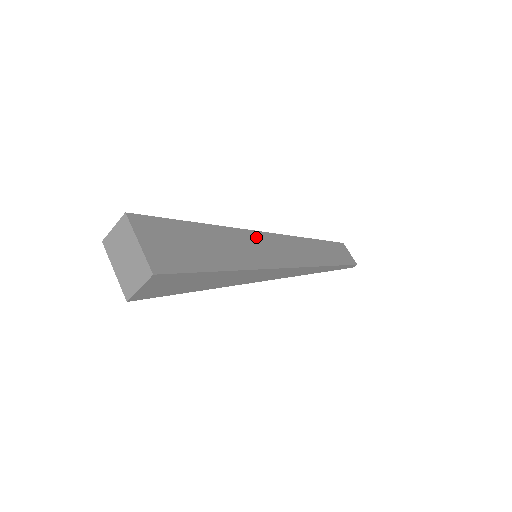
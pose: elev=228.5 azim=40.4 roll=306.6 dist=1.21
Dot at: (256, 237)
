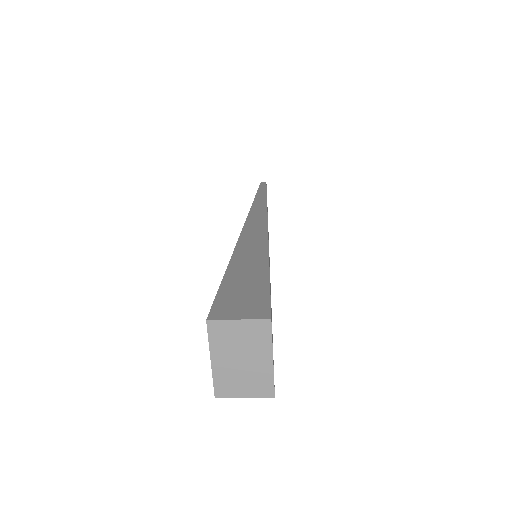
Dot at: occluded
